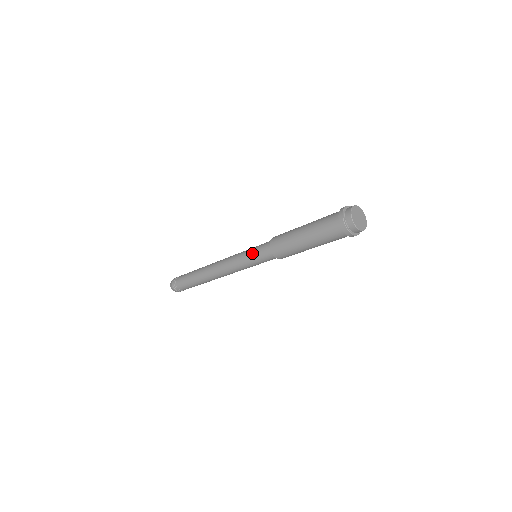
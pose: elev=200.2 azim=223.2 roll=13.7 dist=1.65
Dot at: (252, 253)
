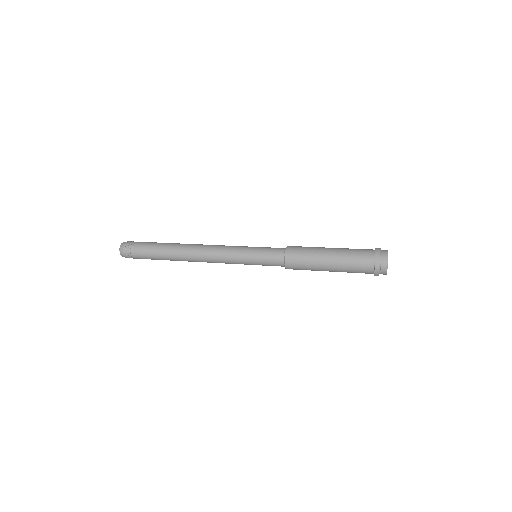
Dot at: (258, 261)
